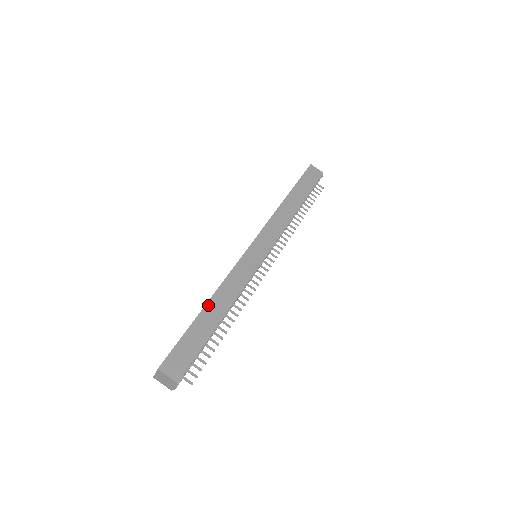
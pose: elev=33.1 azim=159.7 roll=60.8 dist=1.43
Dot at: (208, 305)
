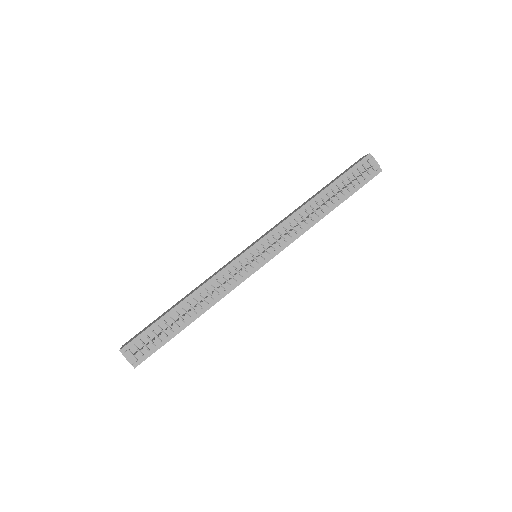
Dot at: occluded
